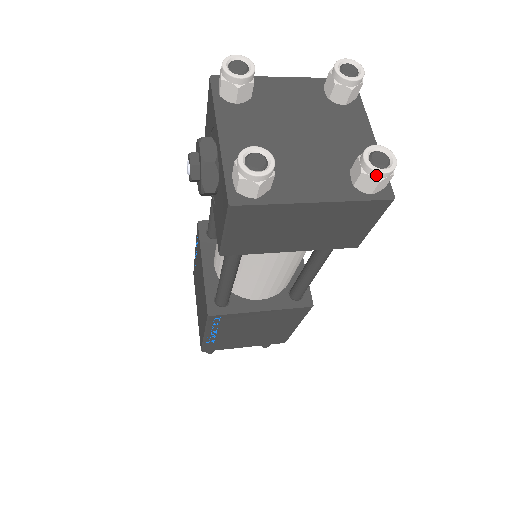
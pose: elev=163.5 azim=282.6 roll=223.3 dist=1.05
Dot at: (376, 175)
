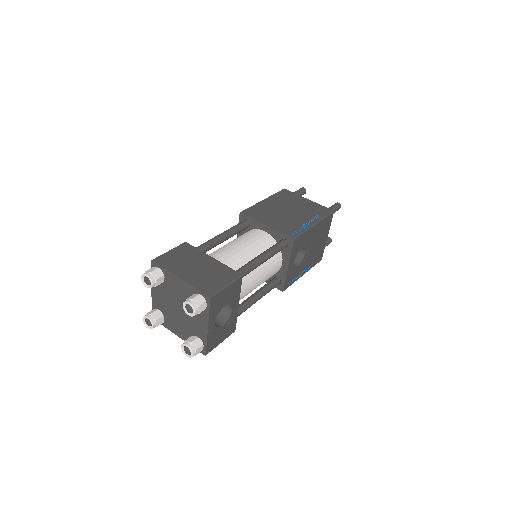
Dot at: (186, 353)
